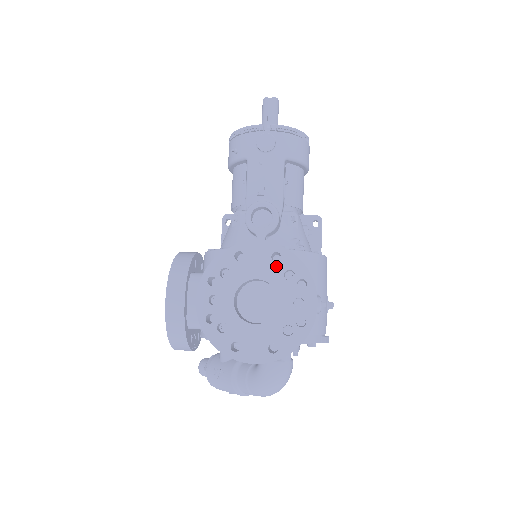
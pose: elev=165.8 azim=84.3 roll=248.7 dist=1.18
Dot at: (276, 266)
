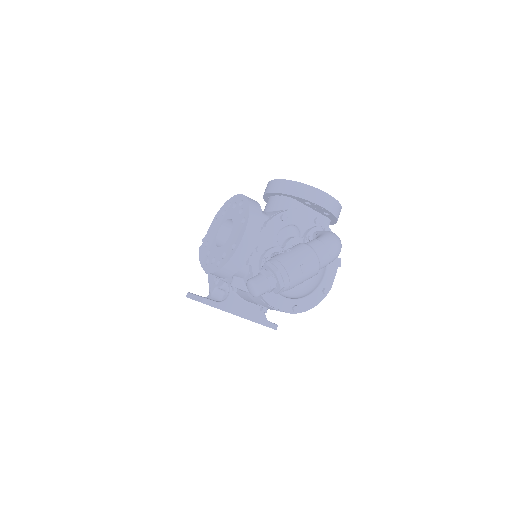
Dot at: occluded
